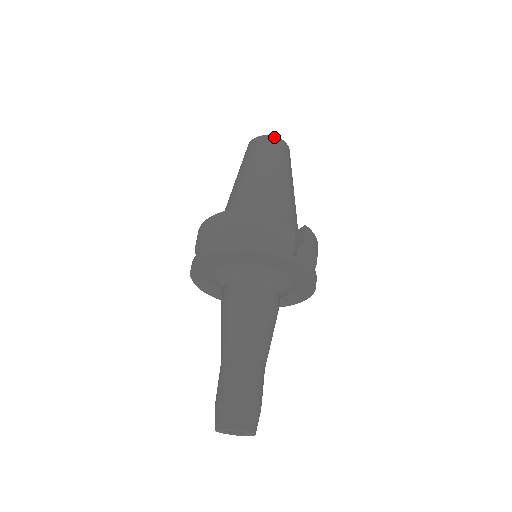
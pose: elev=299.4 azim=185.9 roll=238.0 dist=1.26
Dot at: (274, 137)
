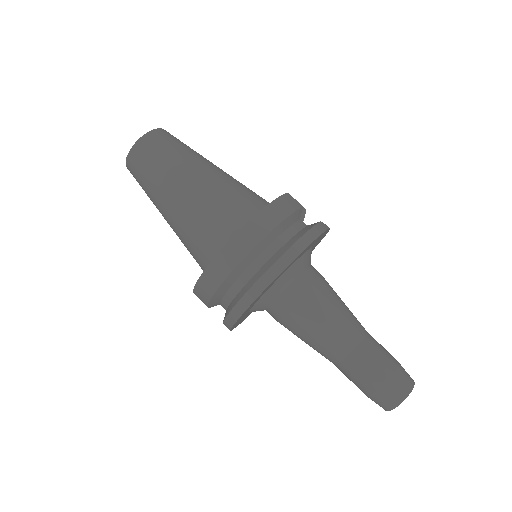
Dot at: (161, 129)
